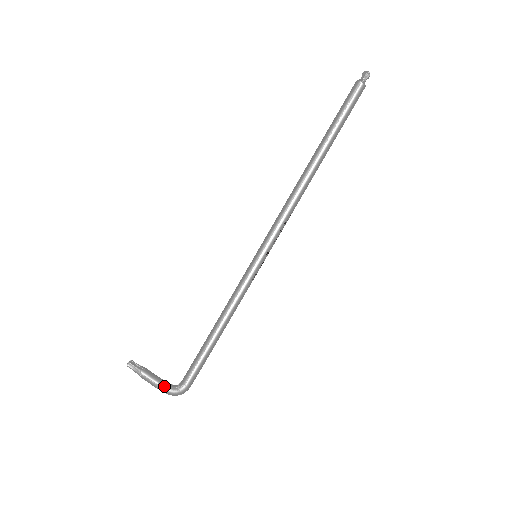
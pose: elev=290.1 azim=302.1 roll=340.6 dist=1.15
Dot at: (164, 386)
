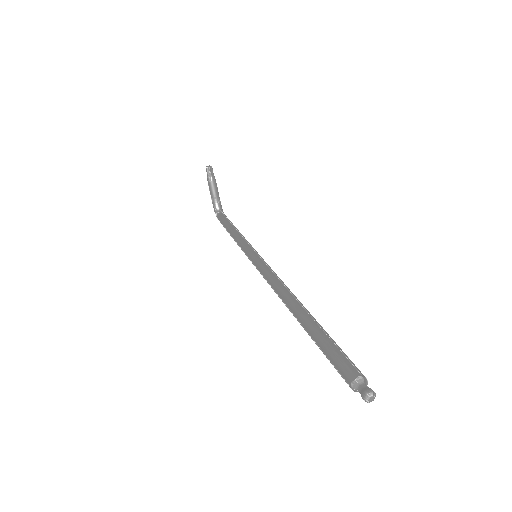
Dot at: (213, 203)
